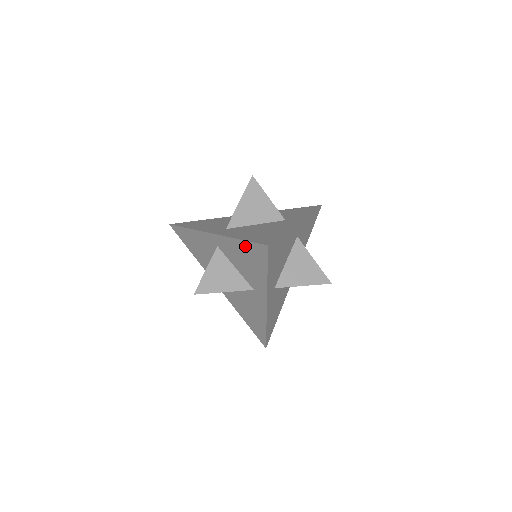
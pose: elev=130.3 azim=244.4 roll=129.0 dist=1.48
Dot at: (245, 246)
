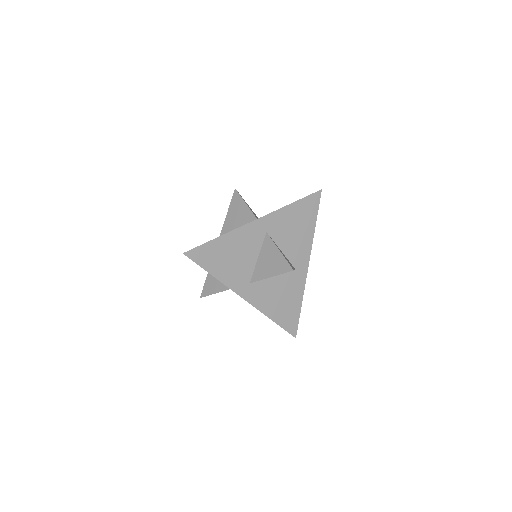
Dot at: occluded
